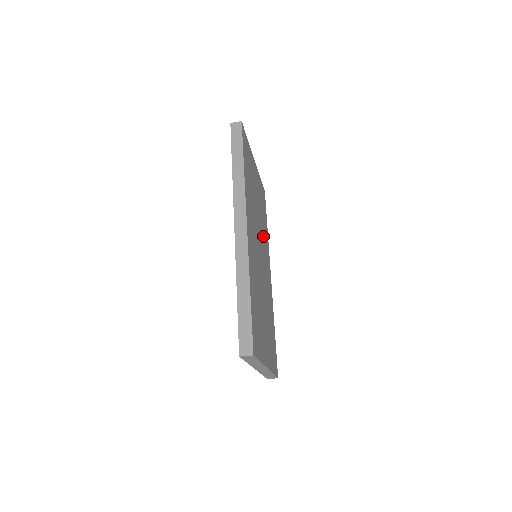
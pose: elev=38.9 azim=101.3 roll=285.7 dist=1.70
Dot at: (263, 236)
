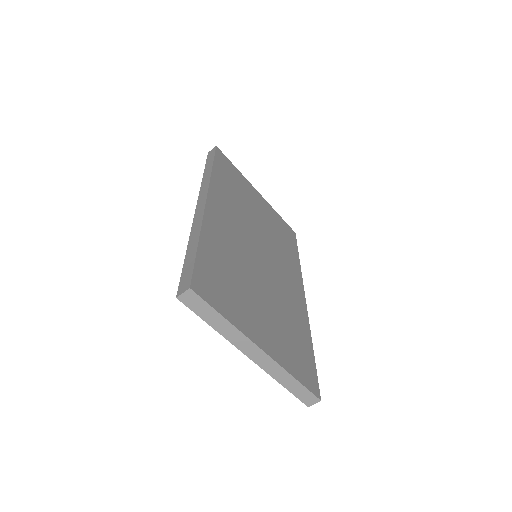
Dot at: (278, 251)
